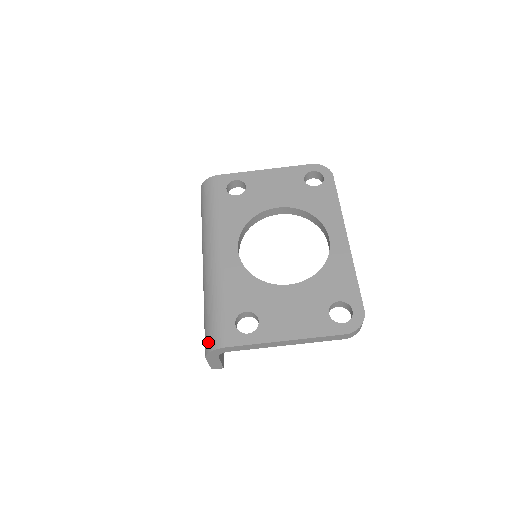
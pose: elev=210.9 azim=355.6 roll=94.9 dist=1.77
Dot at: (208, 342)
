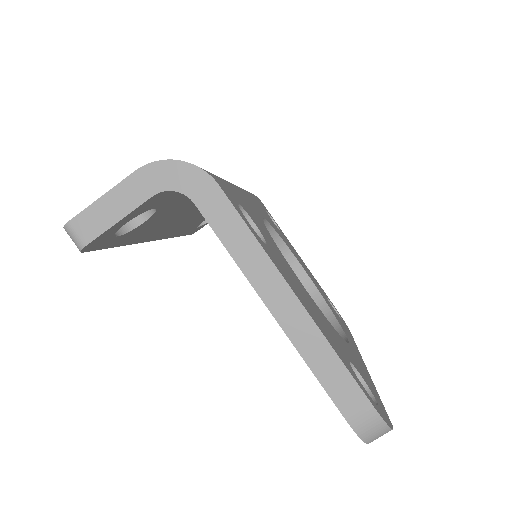
Dot at: occluded
